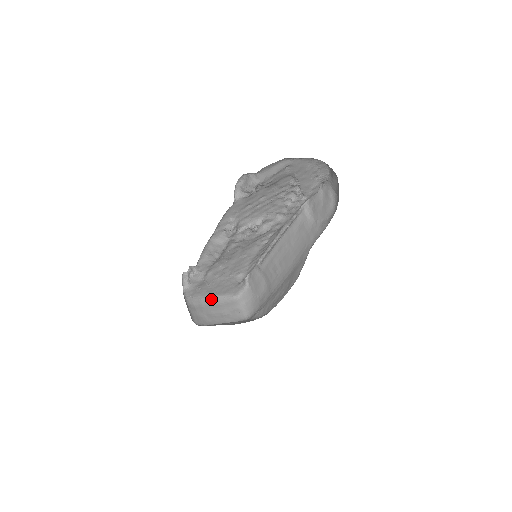
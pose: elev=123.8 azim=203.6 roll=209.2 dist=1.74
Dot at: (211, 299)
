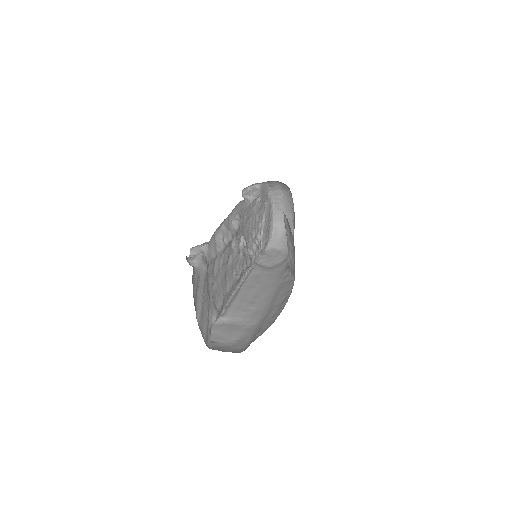
Dot at: occluded
